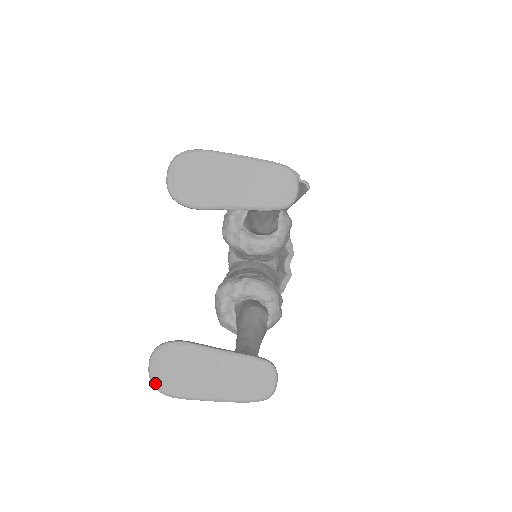
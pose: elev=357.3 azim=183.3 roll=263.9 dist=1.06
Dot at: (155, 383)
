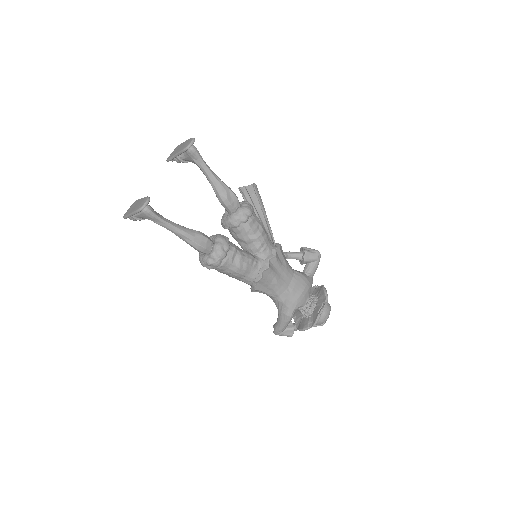
Dot at: occluded
